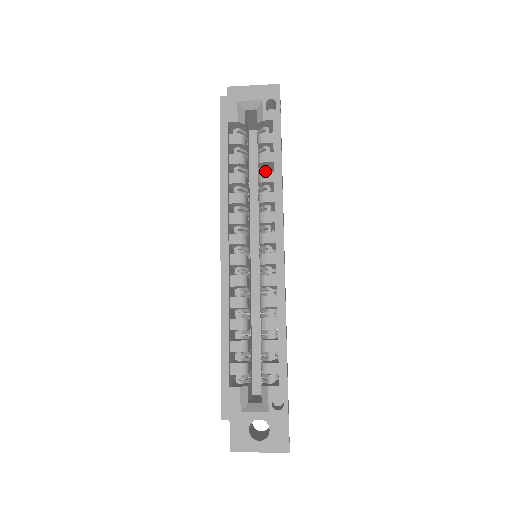
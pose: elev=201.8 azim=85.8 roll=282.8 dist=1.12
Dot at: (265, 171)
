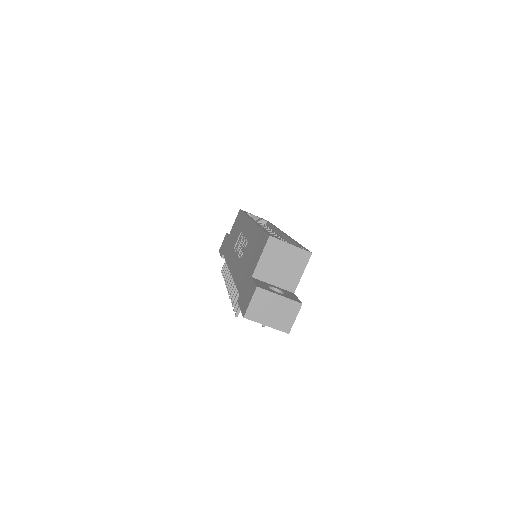
Dot at: occluded
